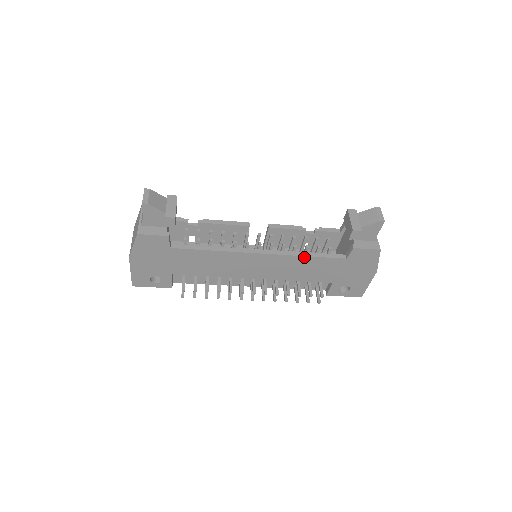
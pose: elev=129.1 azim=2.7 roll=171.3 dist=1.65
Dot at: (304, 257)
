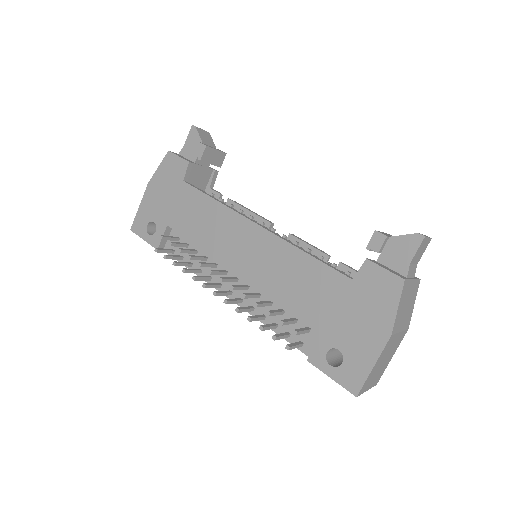
Dot at: (301, 252)
